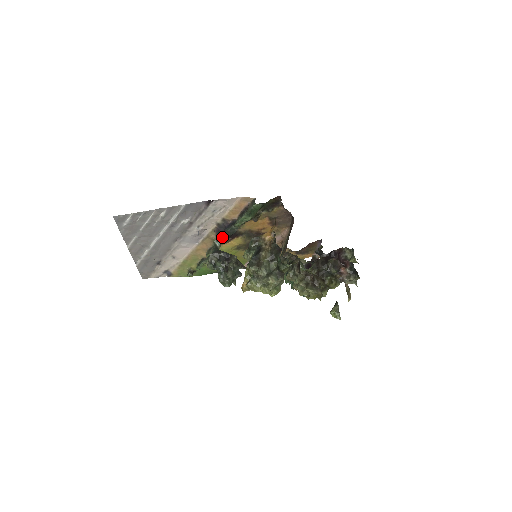
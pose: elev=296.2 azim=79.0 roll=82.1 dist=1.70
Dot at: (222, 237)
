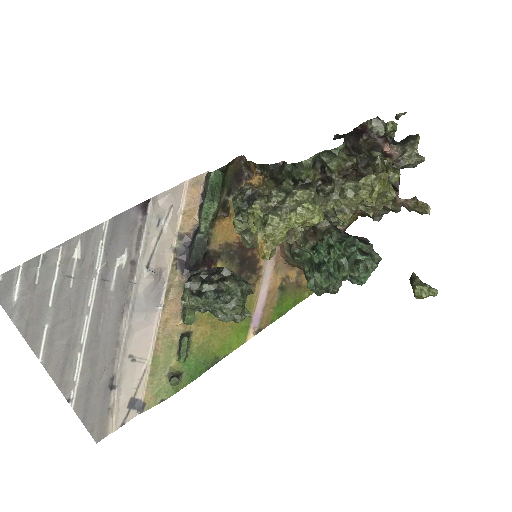
Dot at: (192, 273)
